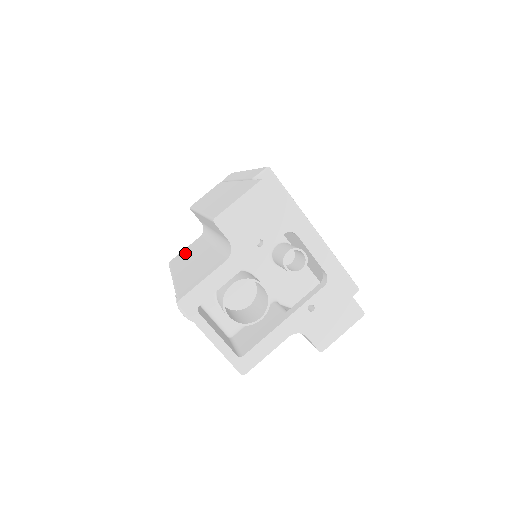
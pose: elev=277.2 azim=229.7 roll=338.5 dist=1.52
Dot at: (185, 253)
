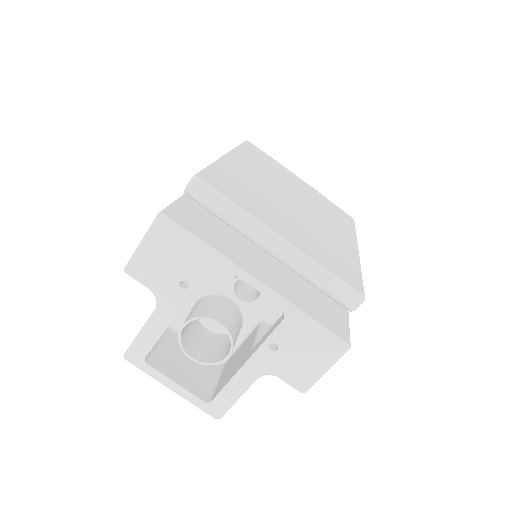
Dot at: occluded
